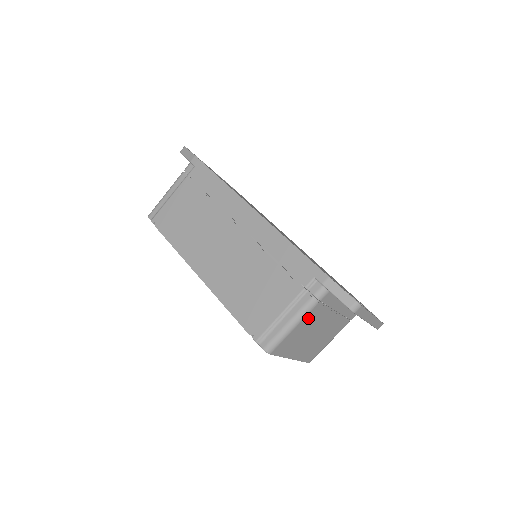
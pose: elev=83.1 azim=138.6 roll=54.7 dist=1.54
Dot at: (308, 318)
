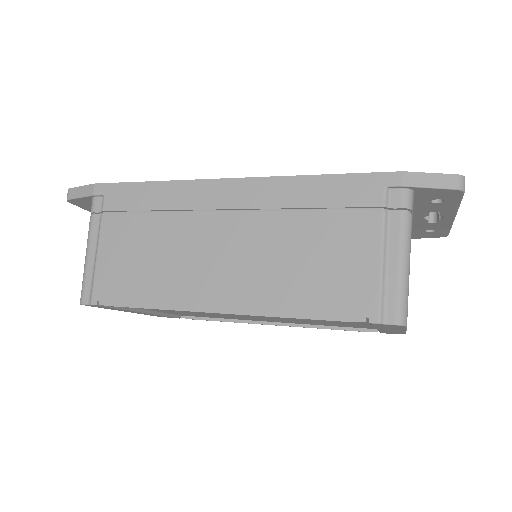
Dot at: occluded
